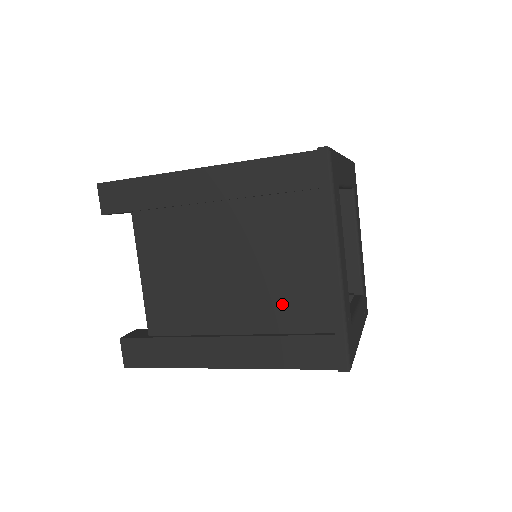
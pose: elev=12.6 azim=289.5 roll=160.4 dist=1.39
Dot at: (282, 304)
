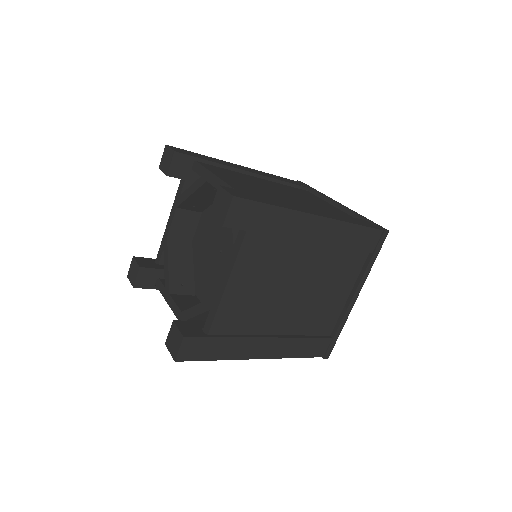
Dot at: (313, 317)
